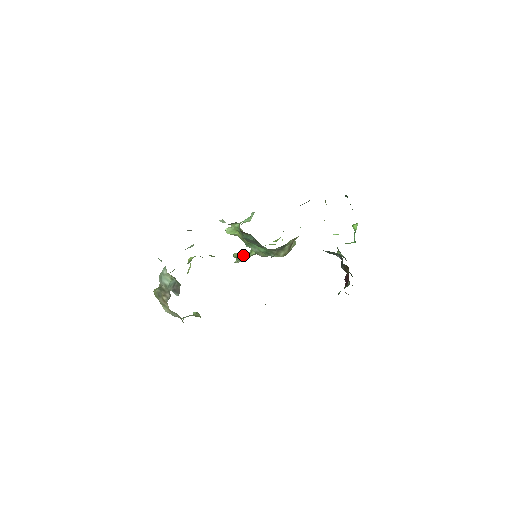
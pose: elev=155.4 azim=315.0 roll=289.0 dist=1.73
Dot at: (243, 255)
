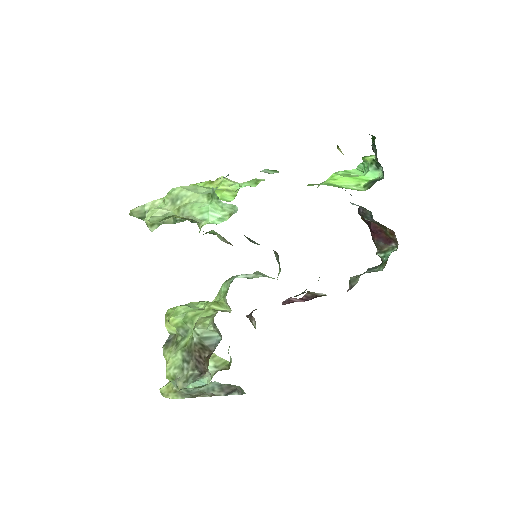
Dot at: occluded
